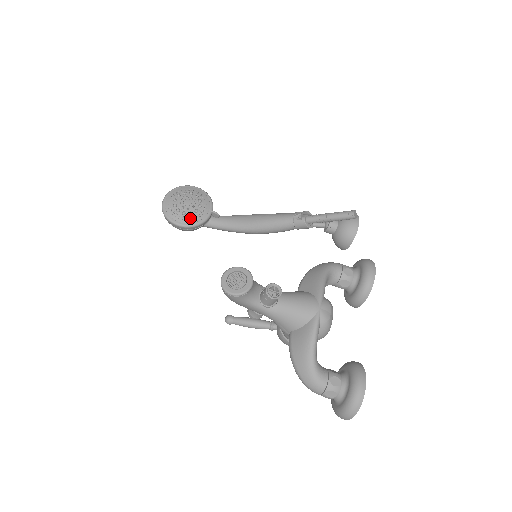
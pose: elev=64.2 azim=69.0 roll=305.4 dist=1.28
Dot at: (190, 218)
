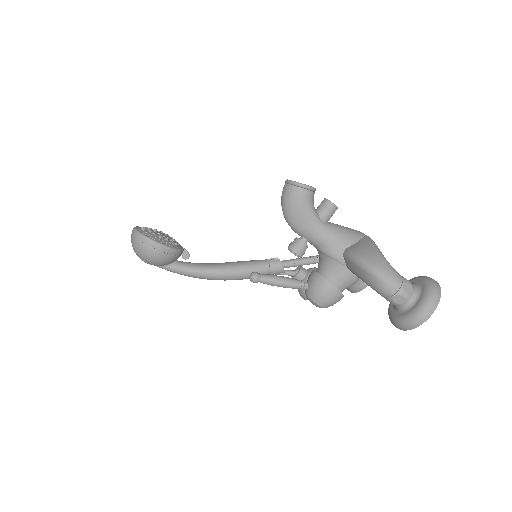
Dot at: (167, 241)
